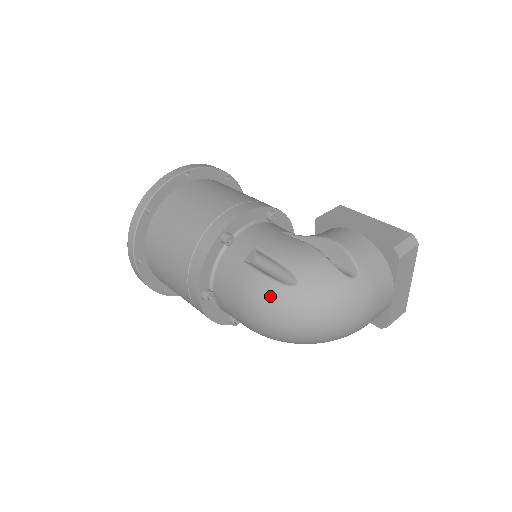
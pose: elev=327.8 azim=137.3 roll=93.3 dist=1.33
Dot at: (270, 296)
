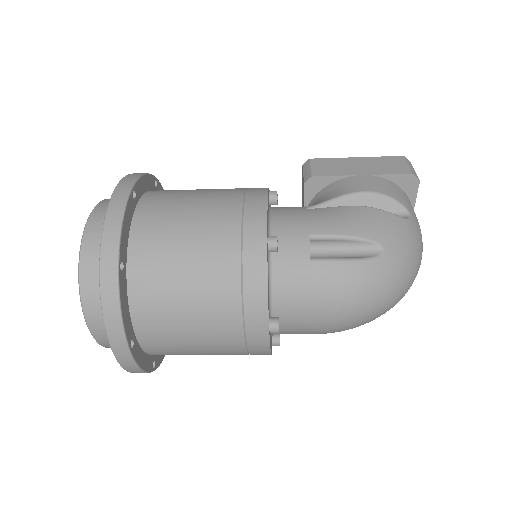
Dot at: (366, 279)
